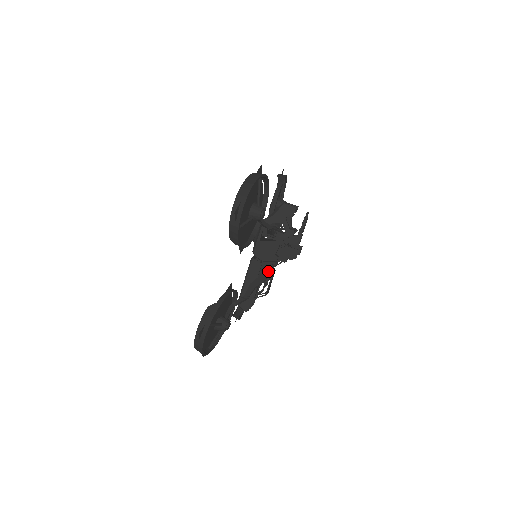
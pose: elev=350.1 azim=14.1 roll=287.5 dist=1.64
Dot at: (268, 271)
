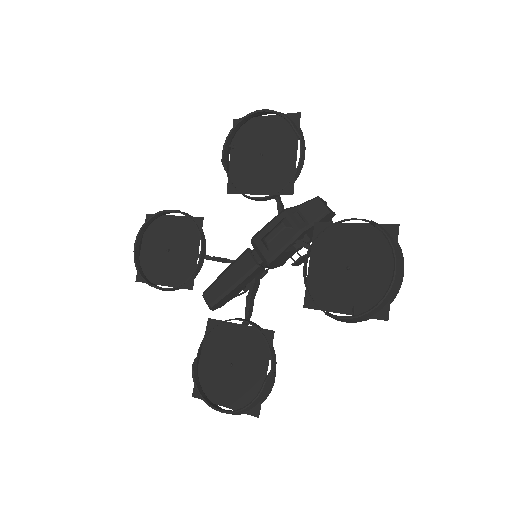
Dot at: (262, 271)
